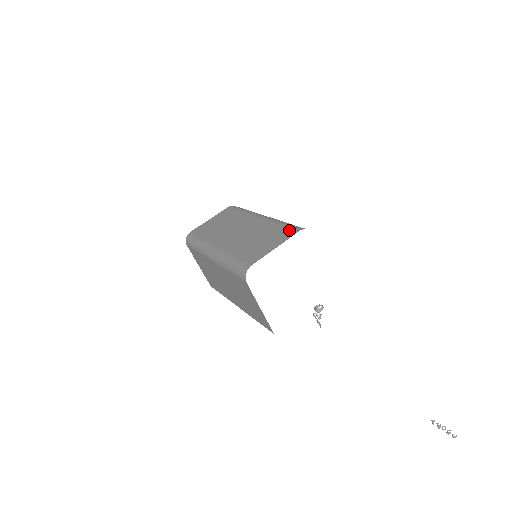
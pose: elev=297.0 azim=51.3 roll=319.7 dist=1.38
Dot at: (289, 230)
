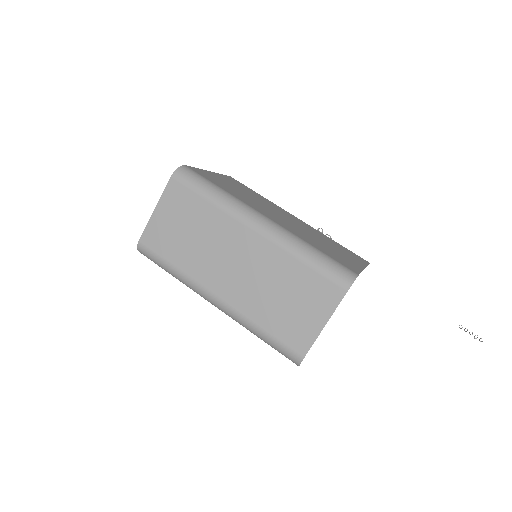
Dot at: (329, 286)
